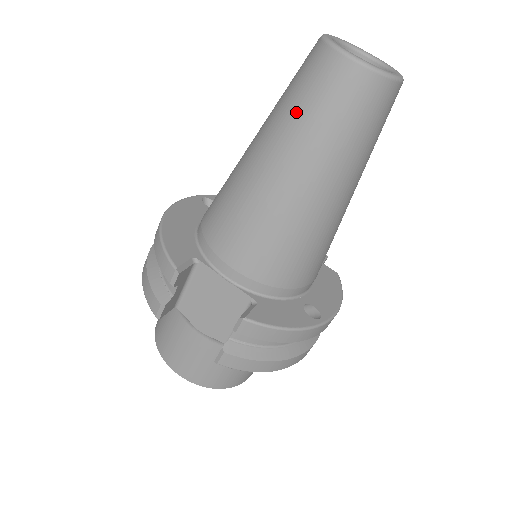
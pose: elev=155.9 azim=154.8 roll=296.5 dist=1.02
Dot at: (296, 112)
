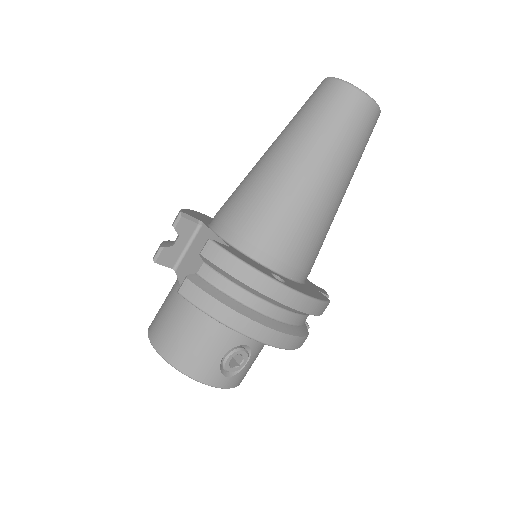
Dot at: (295, 116)
